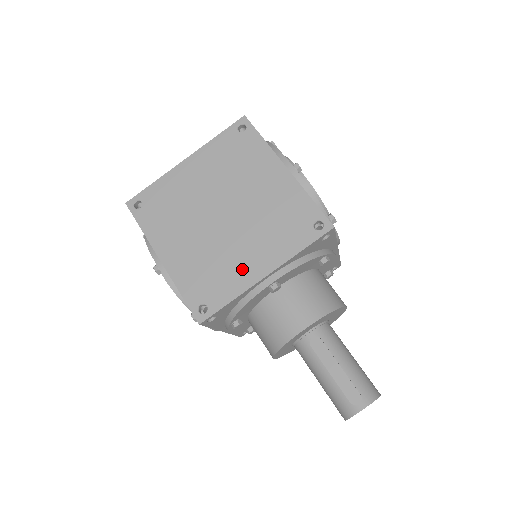
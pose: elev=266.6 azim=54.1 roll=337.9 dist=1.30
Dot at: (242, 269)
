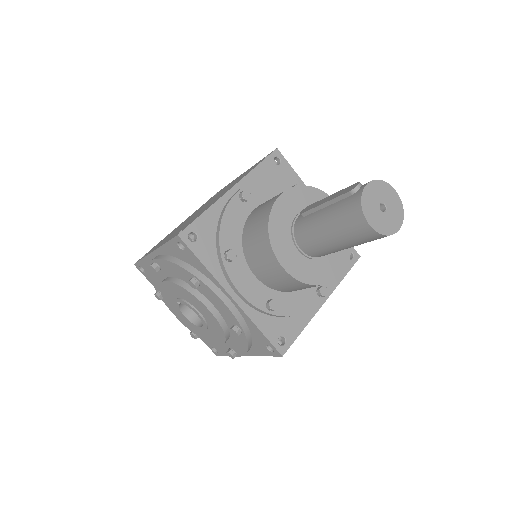
Dot at: (213, 202)
